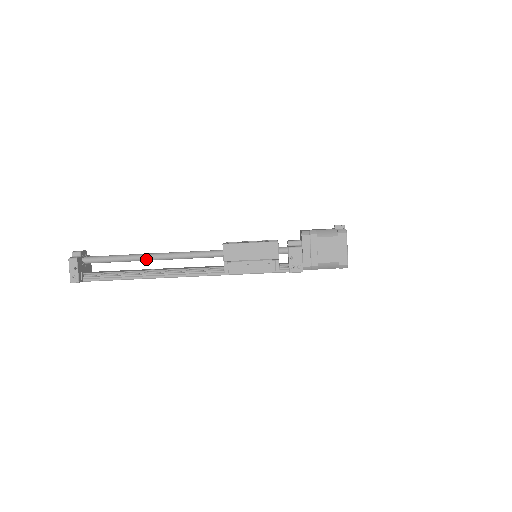
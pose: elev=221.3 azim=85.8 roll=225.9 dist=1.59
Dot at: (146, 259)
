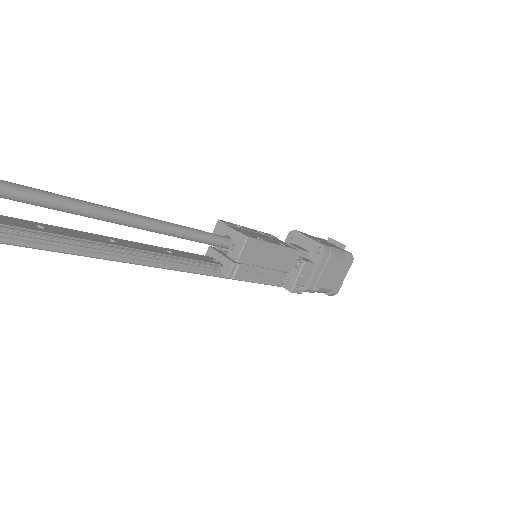
Dot at: (113, 220)
